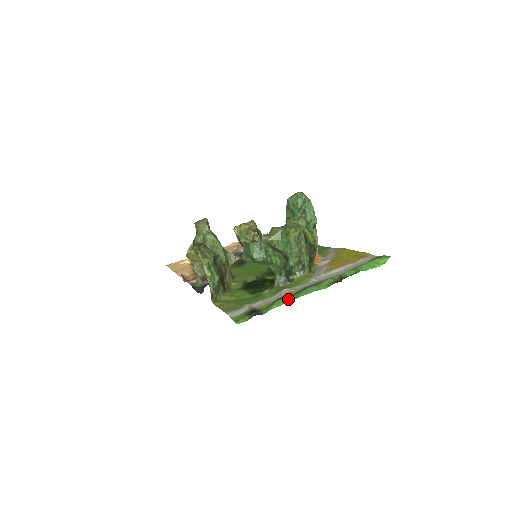
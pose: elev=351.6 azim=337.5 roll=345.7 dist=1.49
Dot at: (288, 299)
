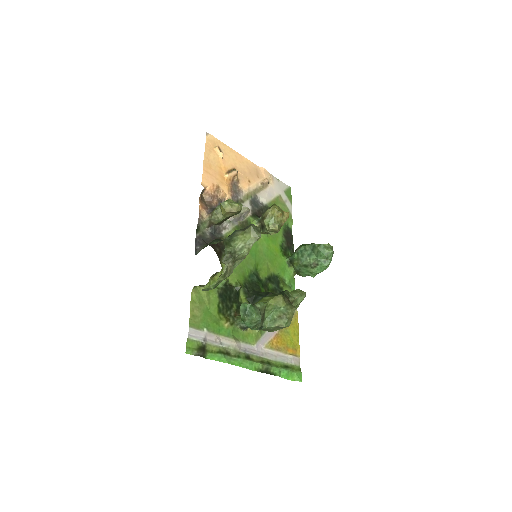
Dot at: (228, 360)
